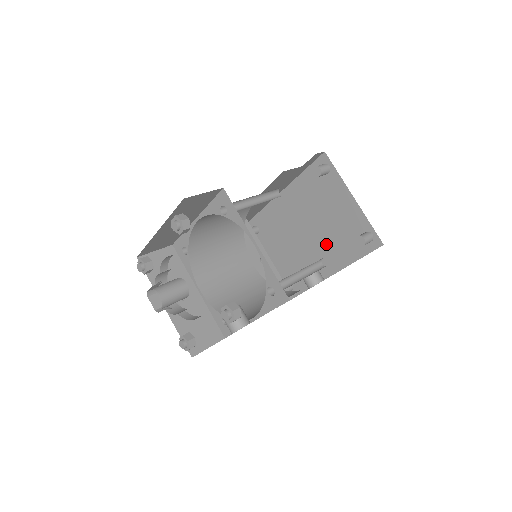
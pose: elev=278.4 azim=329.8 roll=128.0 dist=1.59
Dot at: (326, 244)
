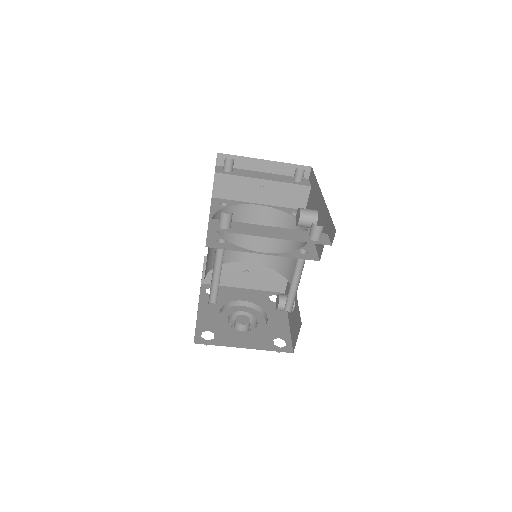
Dot at: occluded
